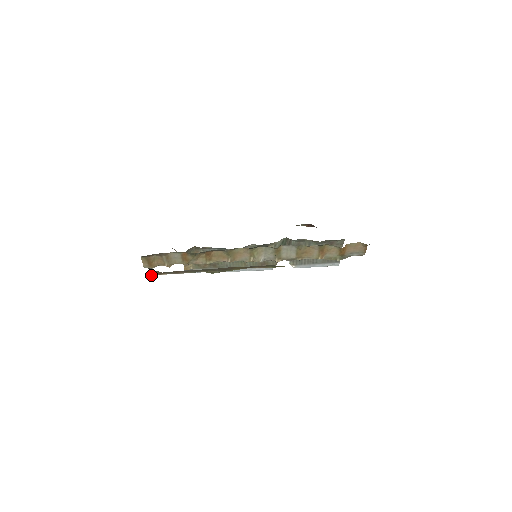
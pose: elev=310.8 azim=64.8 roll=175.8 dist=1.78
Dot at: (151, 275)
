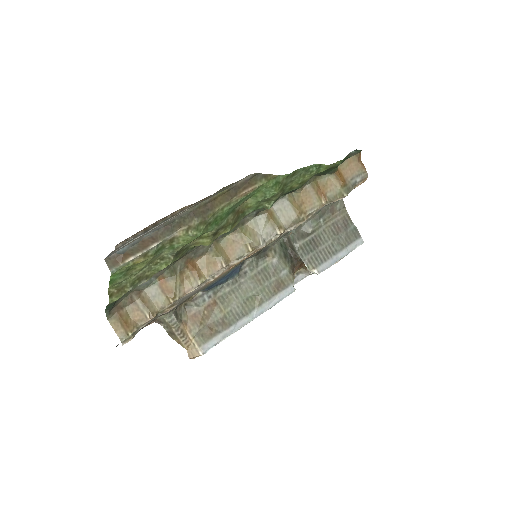
Dot at: (111, 269)
